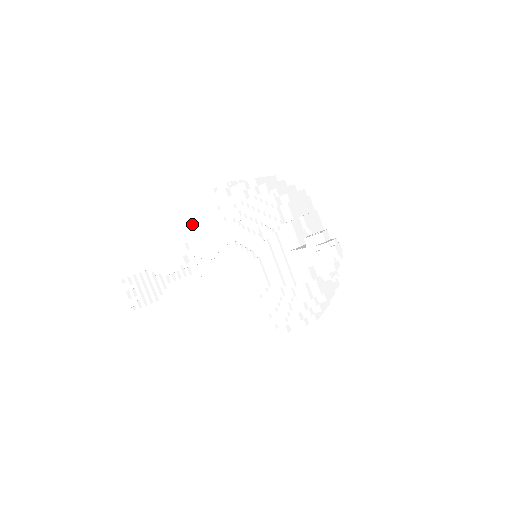
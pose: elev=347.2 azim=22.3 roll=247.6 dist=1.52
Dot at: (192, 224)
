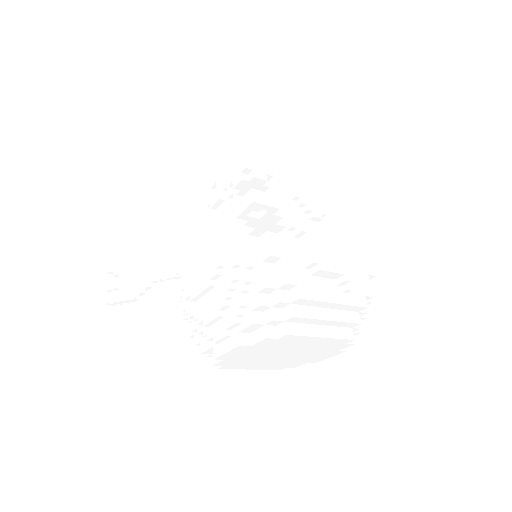
Dot at: occluded
